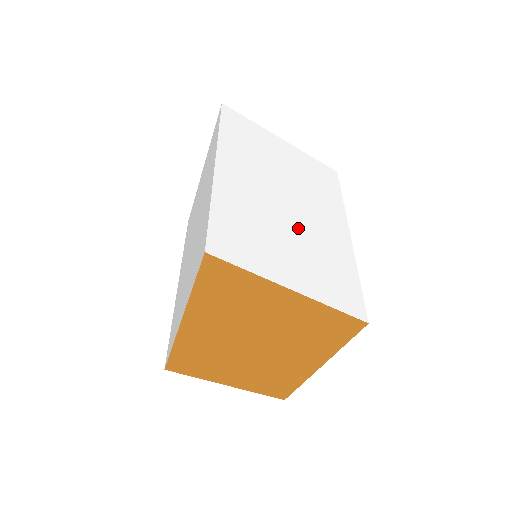
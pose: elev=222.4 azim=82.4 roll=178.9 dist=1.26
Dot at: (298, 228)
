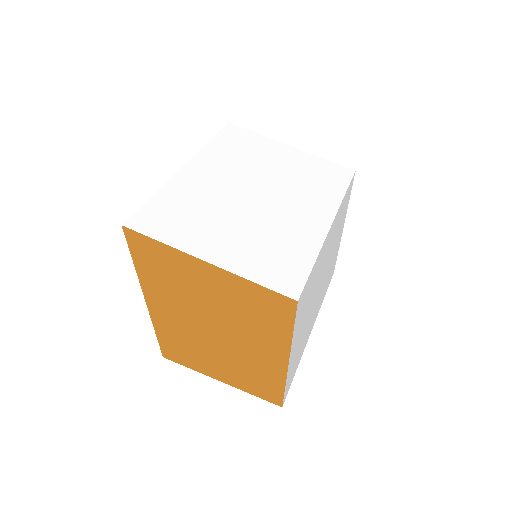
Dot at: (254, 214)
